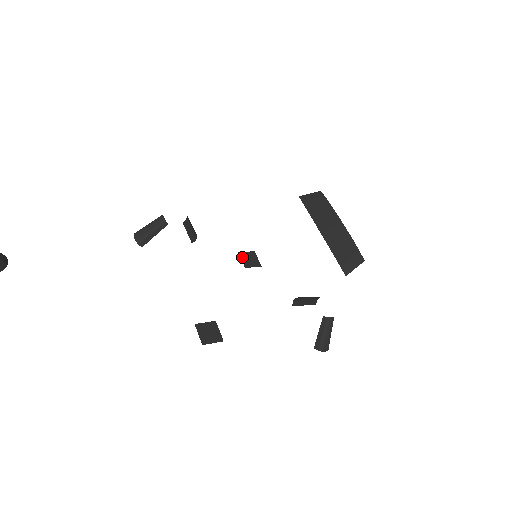
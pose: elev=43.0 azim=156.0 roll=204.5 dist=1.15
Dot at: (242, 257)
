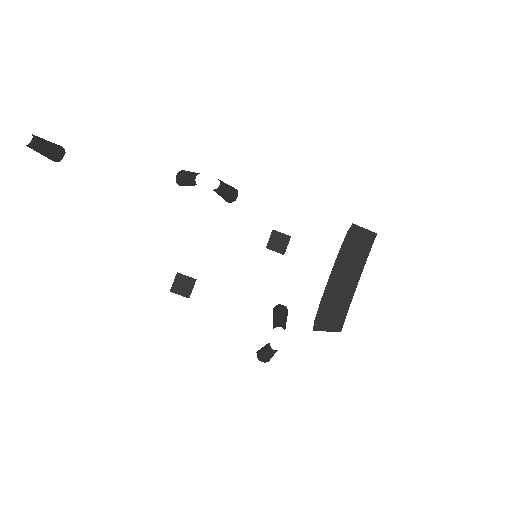
Dot at: (272, 236)
